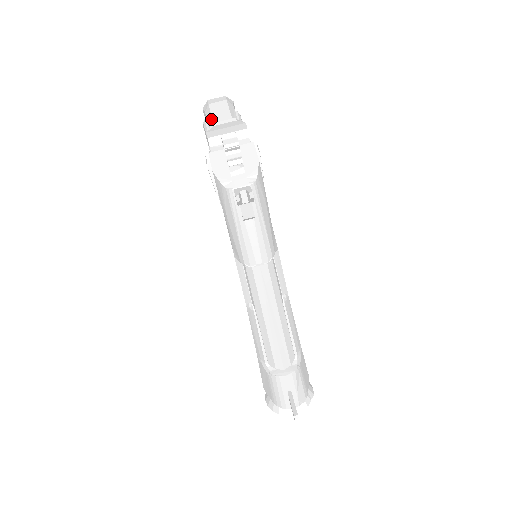
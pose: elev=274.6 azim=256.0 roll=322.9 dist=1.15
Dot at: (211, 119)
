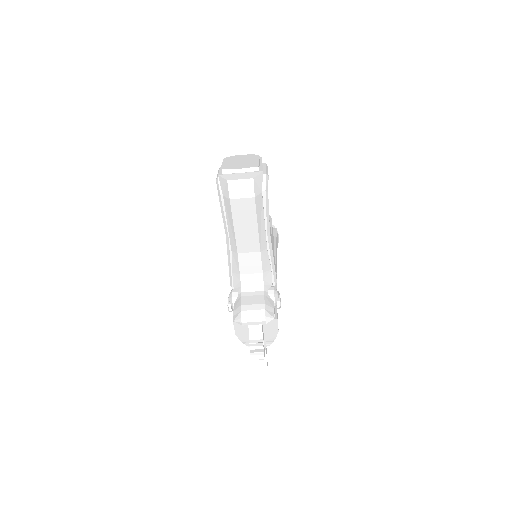
Dot at: (232, 225)
